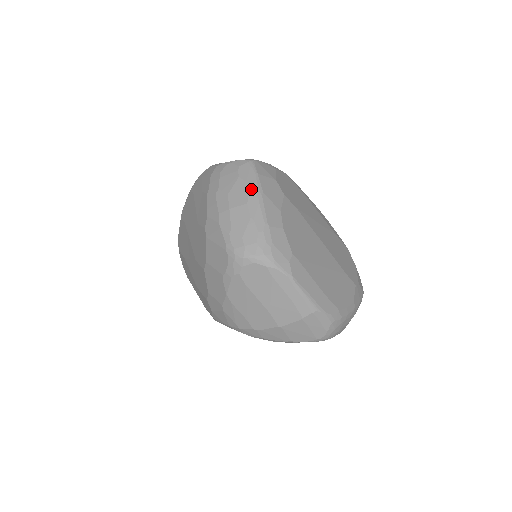
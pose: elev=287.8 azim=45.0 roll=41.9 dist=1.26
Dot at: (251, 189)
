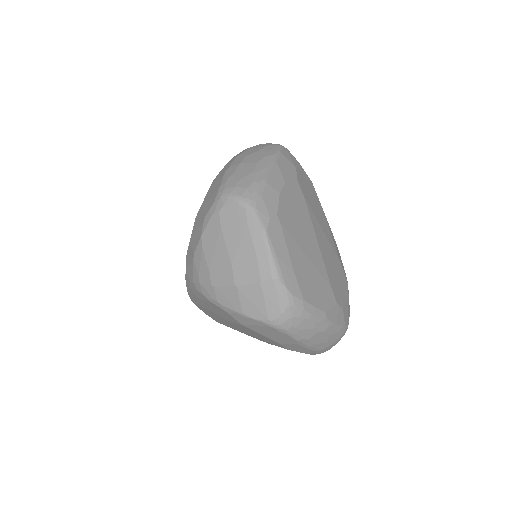
Dot at: (267, 156)
